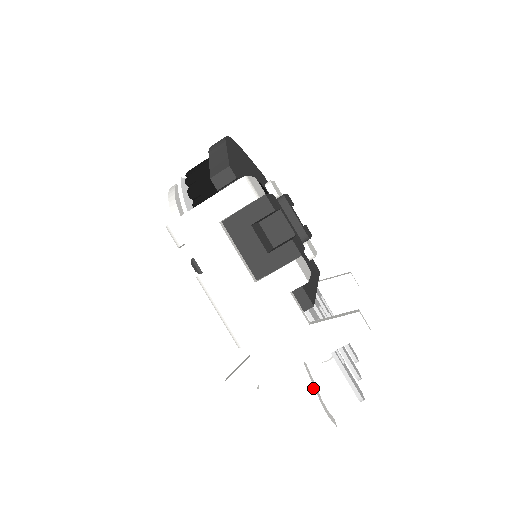
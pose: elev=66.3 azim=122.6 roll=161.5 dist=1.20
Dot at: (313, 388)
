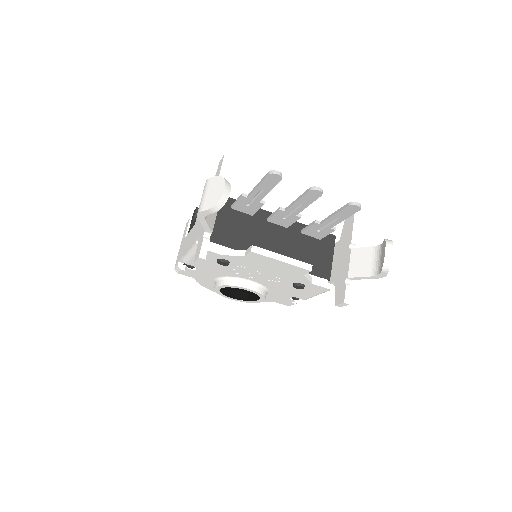
Dot at: occluded
